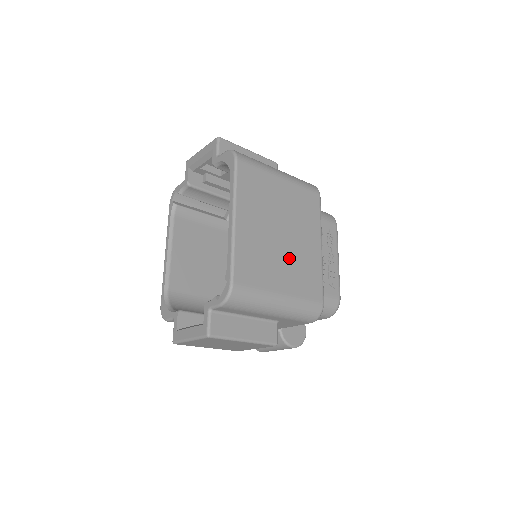
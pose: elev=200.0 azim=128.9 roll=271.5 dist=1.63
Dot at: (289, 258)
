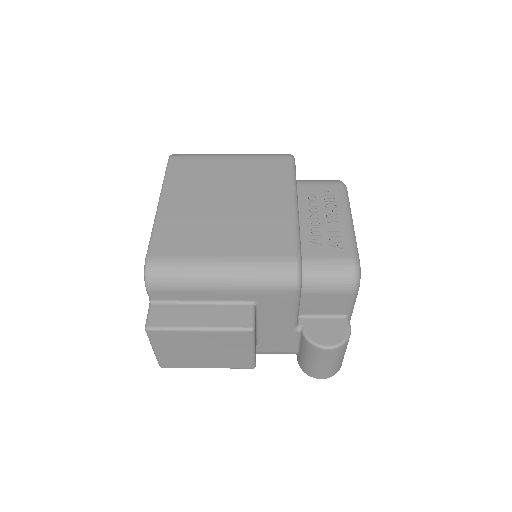
Dot at: (237, 222)
